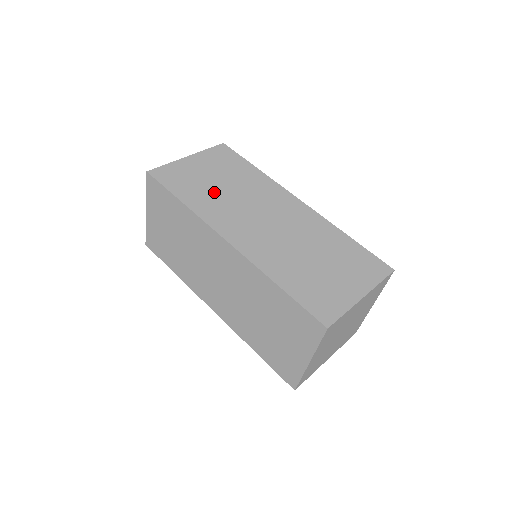
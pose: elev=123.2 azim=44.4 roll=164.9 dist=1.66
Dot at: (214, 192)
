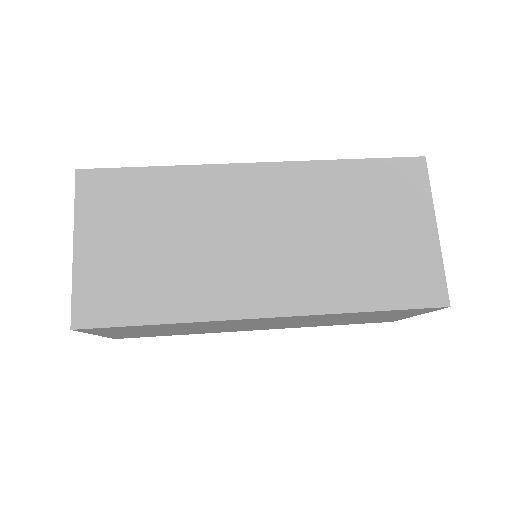
Dot at: (171, 266)
